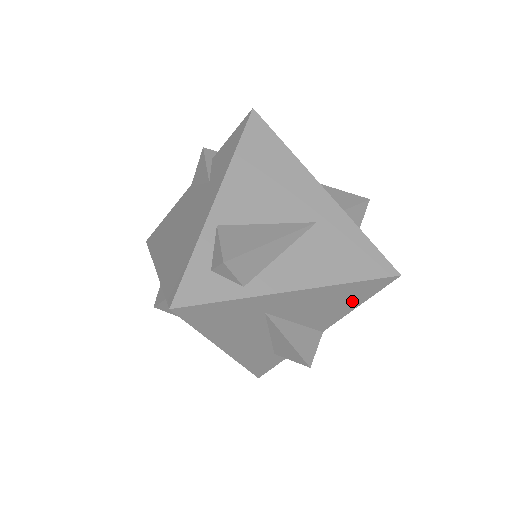
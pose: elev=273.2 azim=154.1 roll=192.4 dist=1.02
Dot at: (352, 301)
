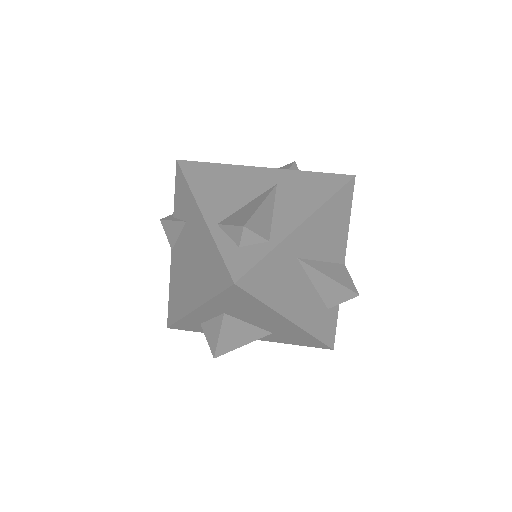
Dot at: (343, 218)
